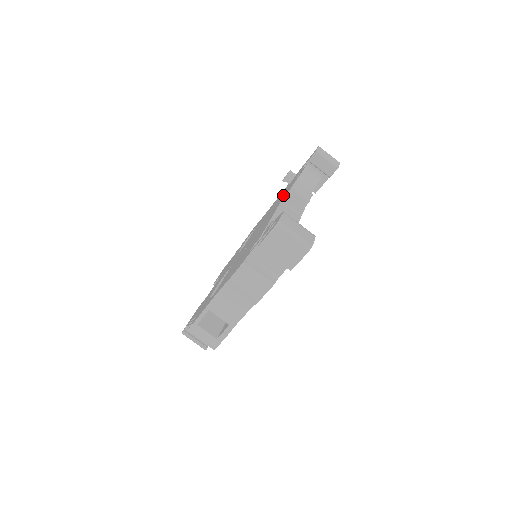
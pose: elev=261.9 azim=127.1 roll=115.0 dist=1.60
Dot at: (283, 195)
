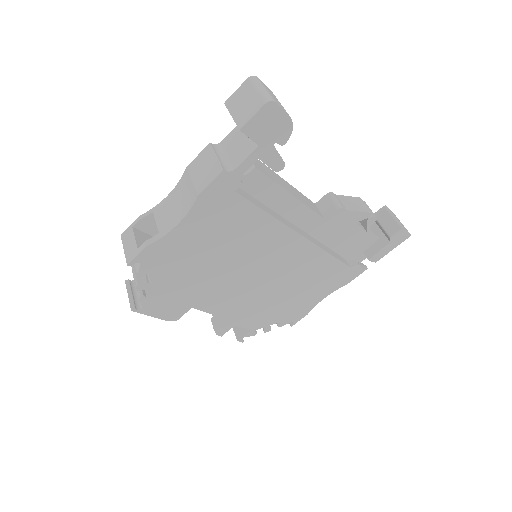
Dot at: occluded
